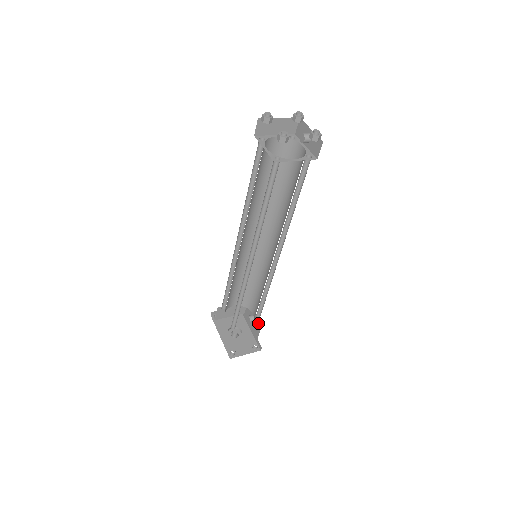
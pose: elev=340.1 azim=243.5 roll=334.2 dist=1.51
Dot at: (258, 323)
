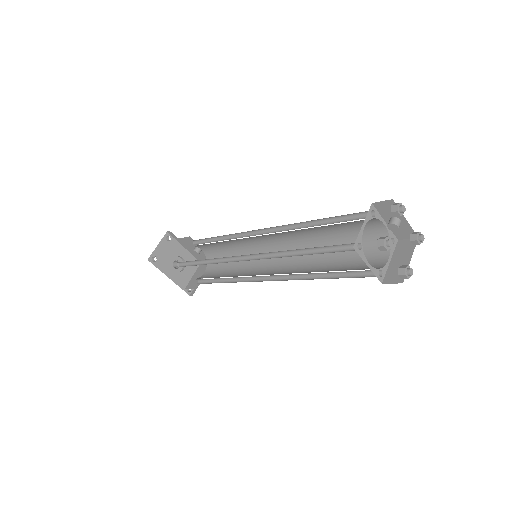
Dot at: occluded
